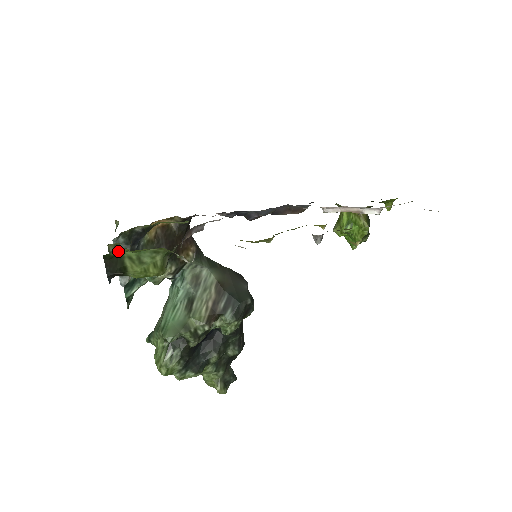
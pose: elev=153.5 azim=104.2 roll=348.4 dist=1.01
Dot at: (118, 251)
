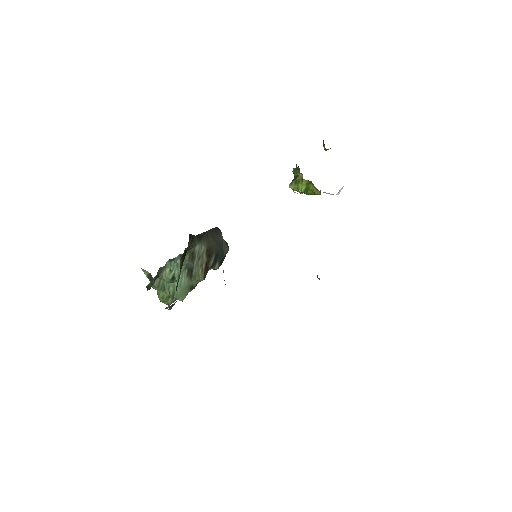
Dot at: occluded
